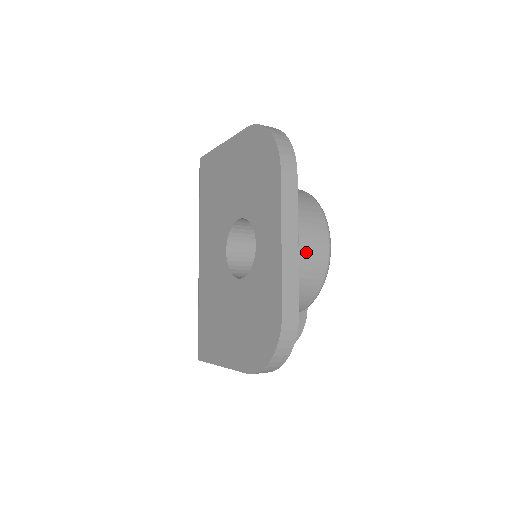
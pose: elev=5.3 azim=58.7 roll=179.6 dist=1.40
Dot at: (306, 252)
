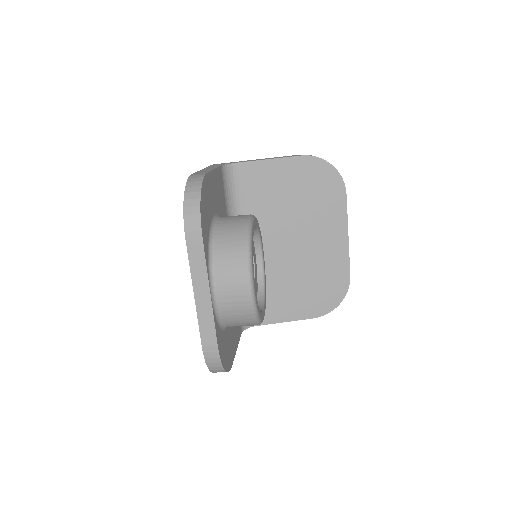
Dot at: (225, 298)
